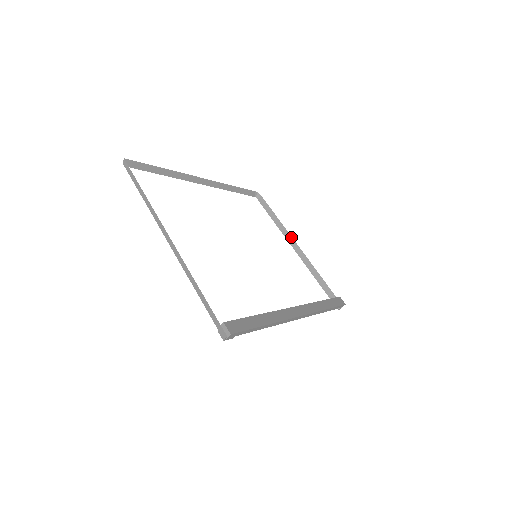
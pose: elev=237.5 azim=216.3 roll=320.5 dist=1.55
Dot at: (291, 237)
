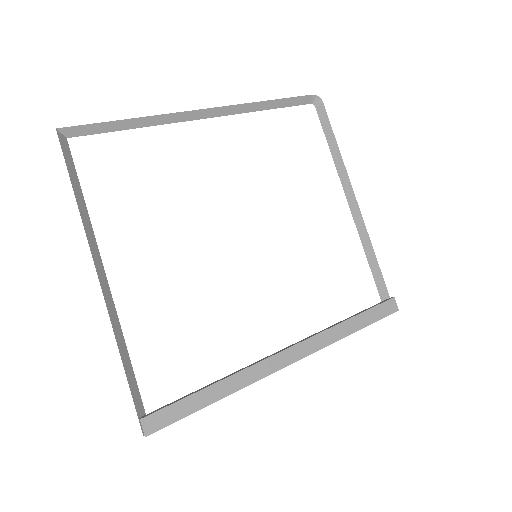
Dot at: (350, 184)
